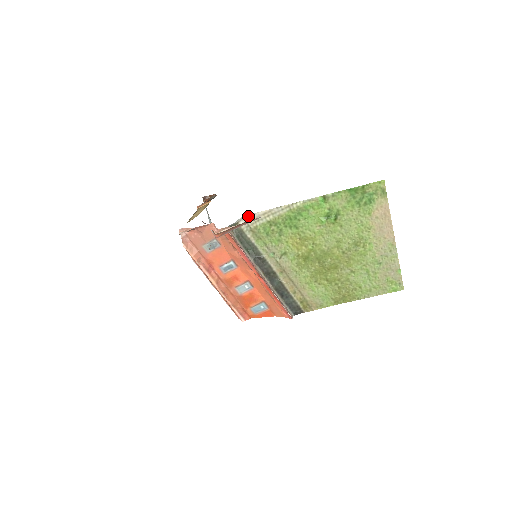
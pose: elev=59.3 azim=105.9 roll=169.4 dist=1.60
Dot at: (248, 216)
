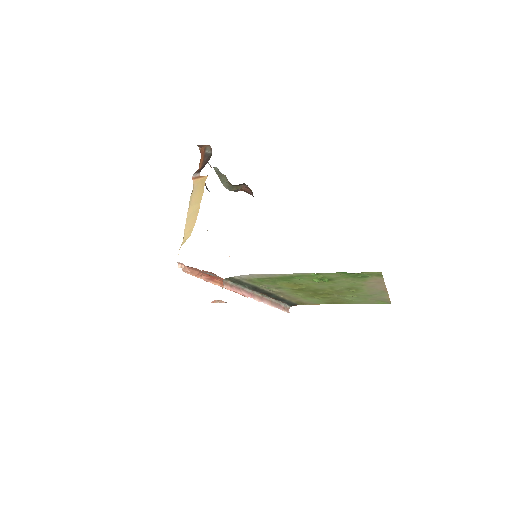
Dot at: (242, 275)
